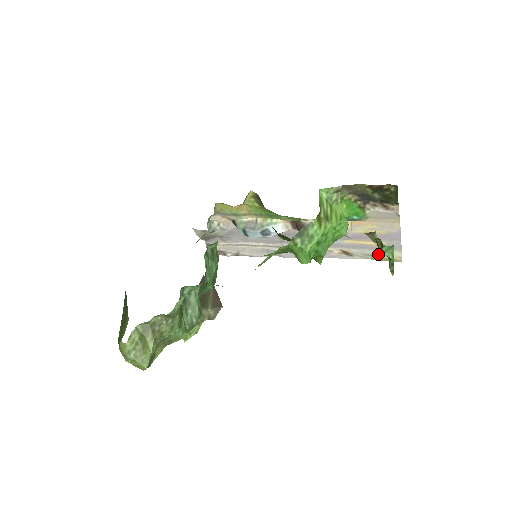
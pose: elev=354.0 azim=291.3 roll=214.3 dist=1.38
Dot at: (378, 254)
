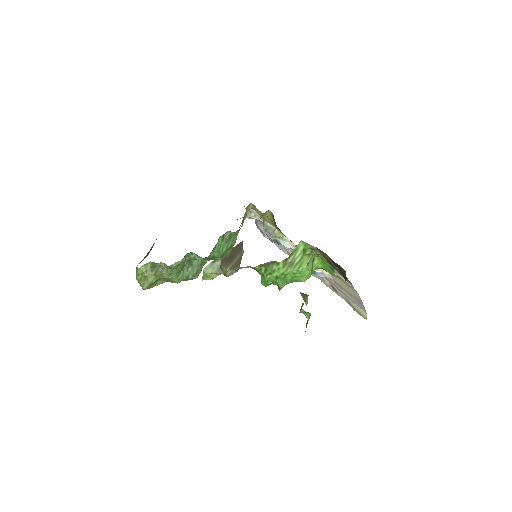
Dot at: (352, 304)
